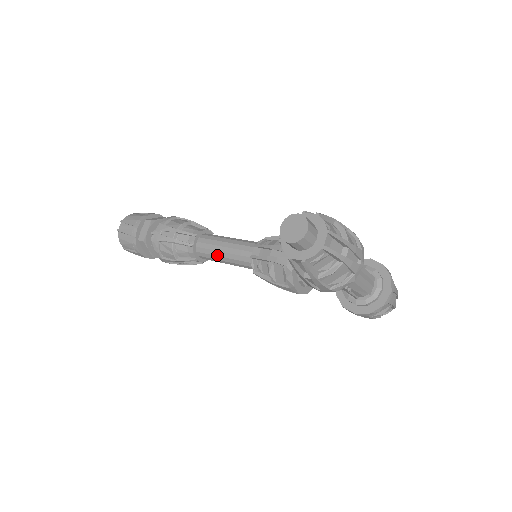
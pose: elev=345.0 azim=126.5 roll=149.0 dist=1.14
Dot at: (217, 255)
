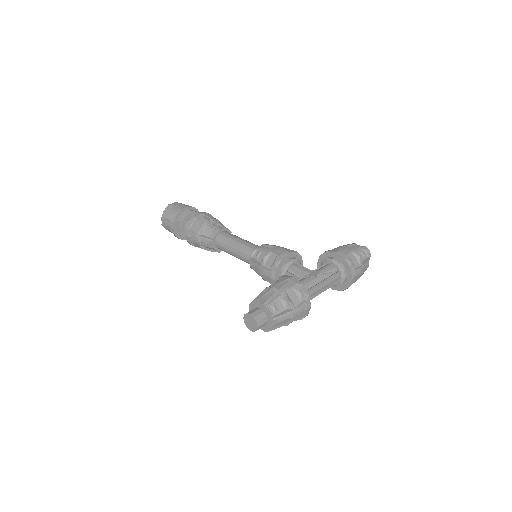
Dot at: occluded
